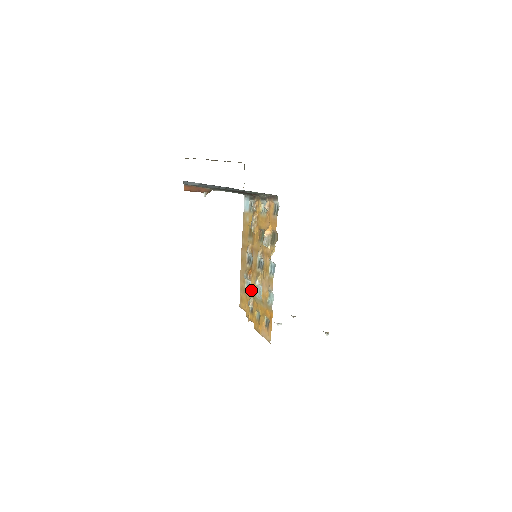
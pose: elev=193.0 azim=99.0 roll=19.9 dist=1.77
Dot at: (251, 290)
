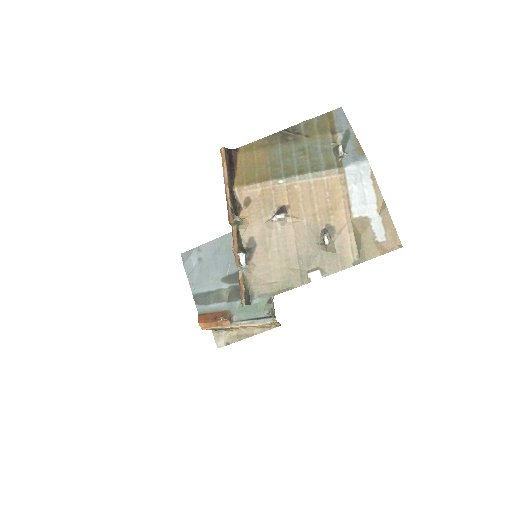
Dot at: occluded
